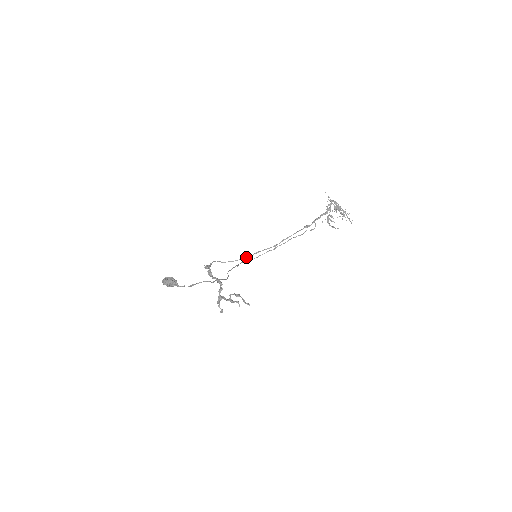
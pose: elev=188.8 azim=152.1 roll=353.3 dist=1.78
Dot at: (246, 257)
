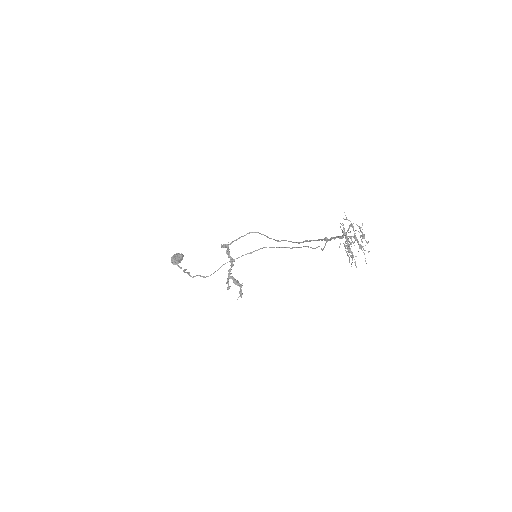
Dot at: (276, 240)
